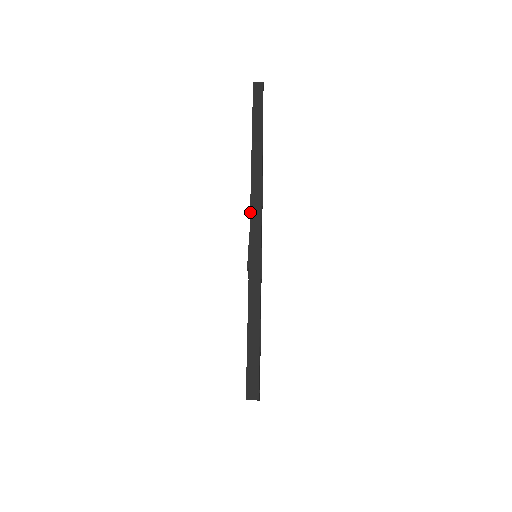
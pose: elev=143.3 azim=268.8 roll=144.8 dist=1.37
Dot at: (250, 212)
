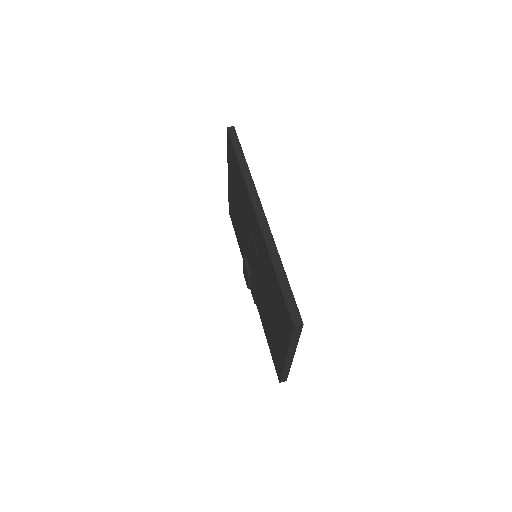
Dot at: (253, 206)
